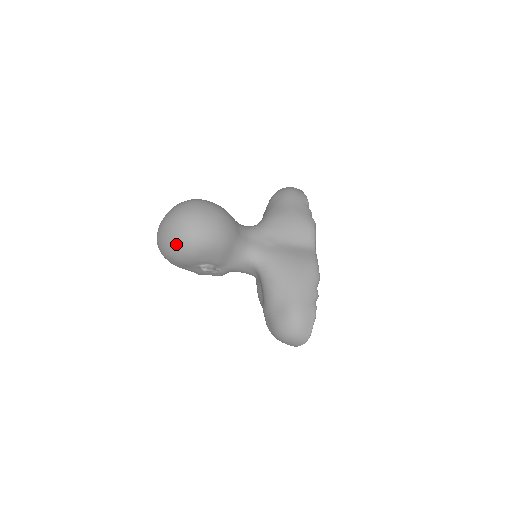
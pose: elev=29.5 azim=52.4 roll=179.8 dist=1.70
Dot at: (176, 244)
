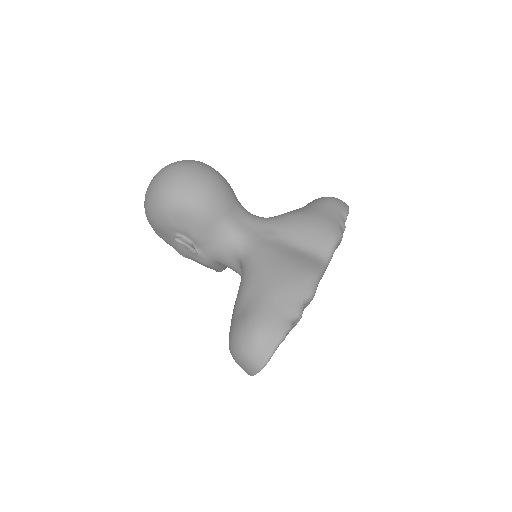
Dot at: (151, 196)
